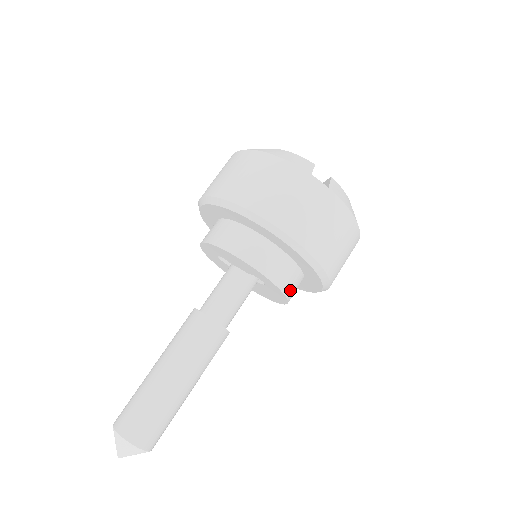
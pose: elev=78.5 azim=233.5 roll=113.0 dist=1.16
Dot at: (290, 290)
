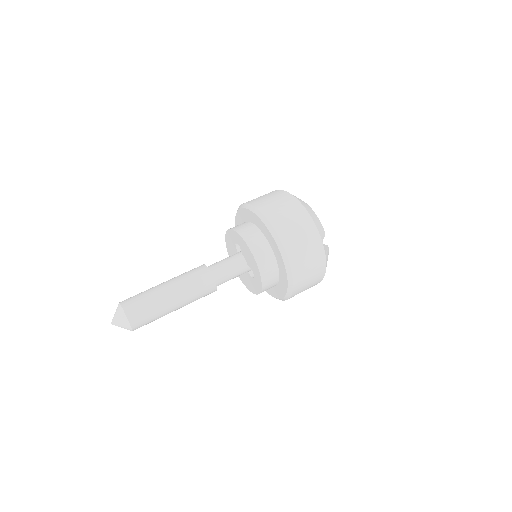
Dot at: (265, 290)
